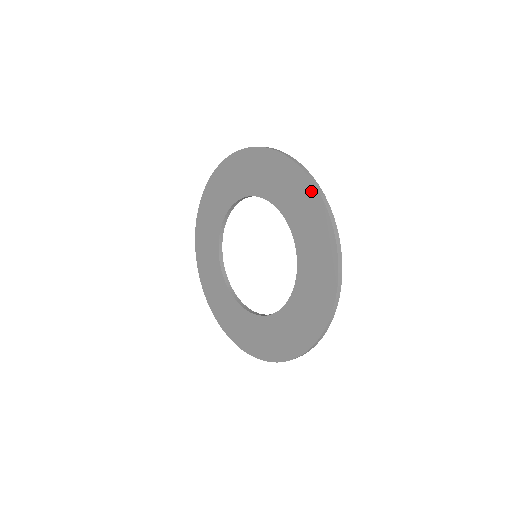
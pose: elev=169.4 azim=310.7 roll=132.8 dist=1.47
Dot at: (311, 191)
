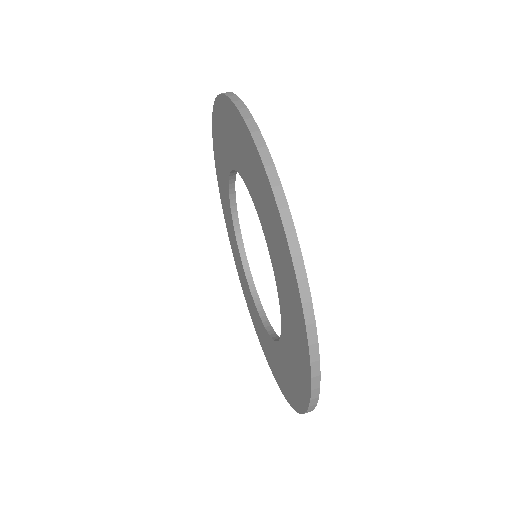
Dot at: (299, 404)
